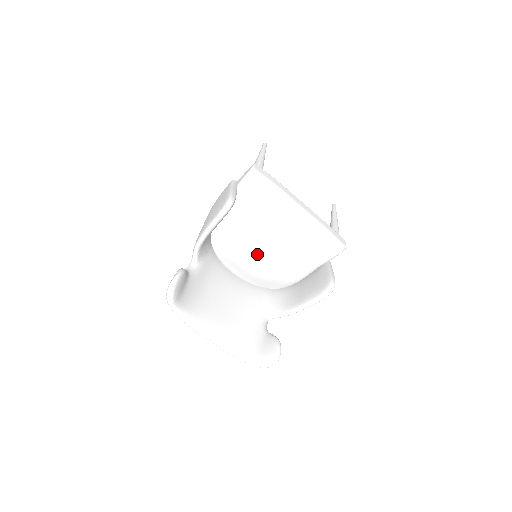
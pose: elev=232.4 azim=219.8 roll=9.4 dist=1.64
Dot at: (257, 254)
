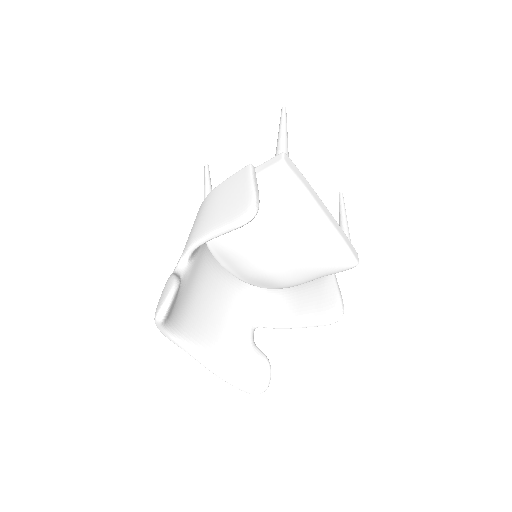
Dot at: (259, 256)
